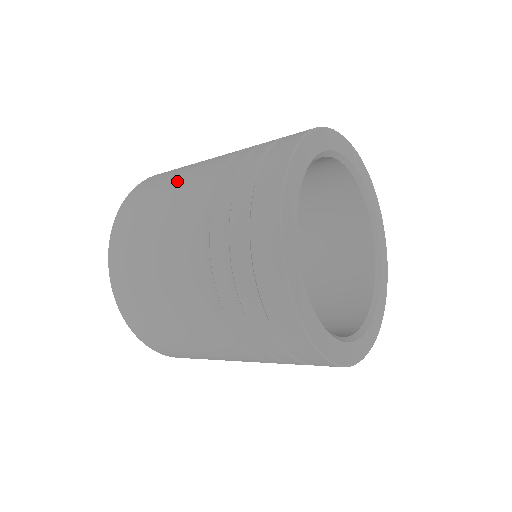
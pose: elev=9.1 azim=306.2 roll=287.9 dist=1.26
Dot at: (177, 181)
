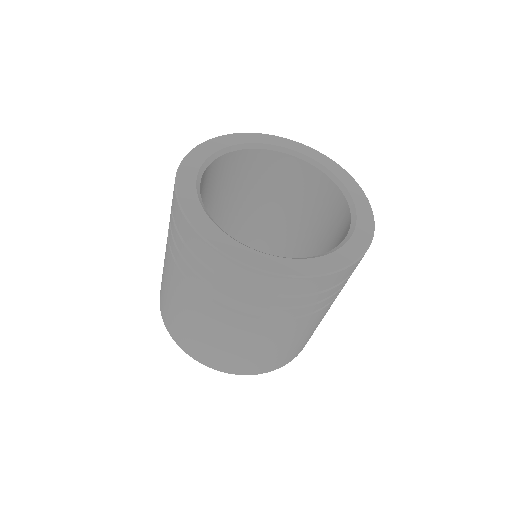
Dot at: occluded
